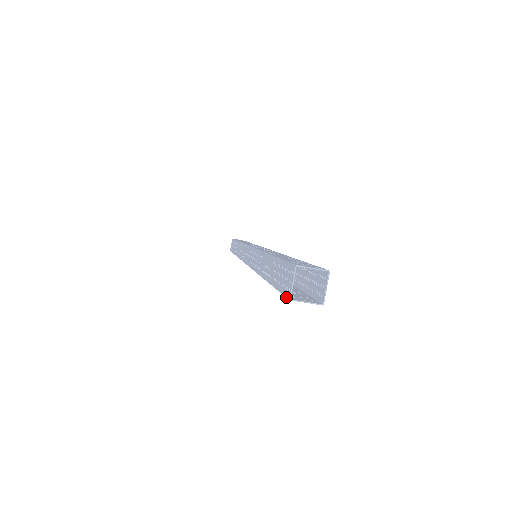
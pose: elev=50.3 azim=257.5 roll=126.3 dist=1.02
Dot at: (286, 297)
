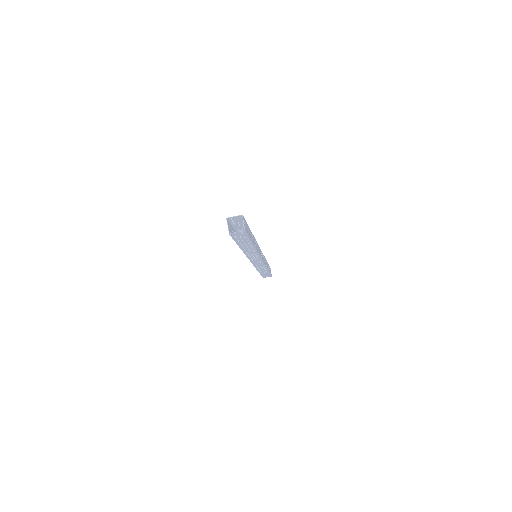
Dot at: (230, 235)
